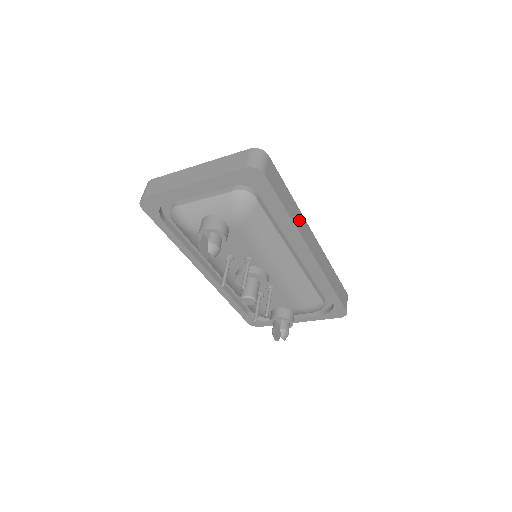
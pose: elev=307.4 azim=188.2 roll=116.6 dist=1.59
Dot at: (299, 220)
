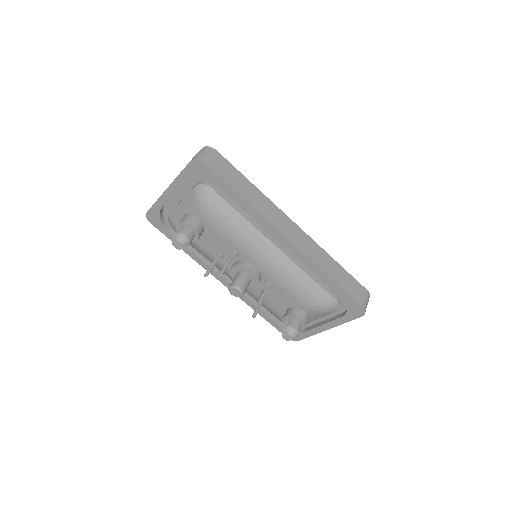
Dot at: (265, 206)
